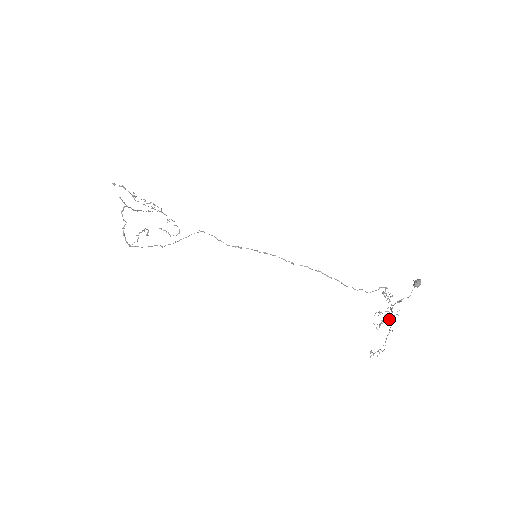
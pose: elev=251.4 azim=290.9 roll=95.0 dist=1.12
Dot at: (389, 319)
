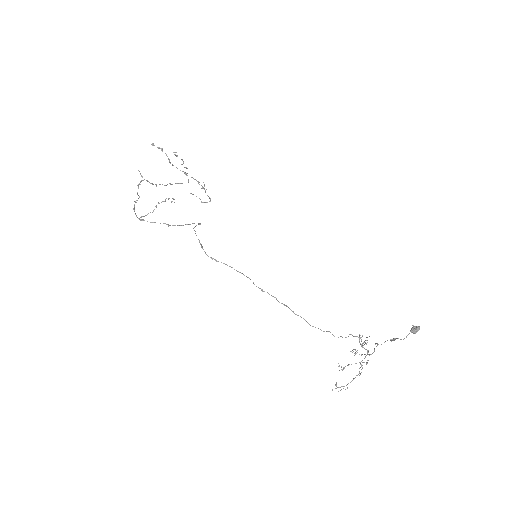
Dot at: (360, 363)
